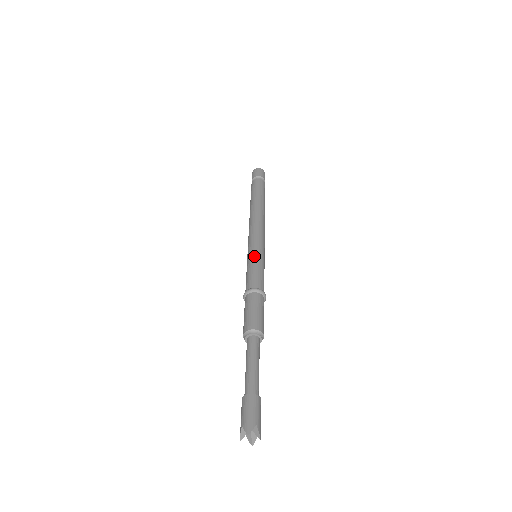
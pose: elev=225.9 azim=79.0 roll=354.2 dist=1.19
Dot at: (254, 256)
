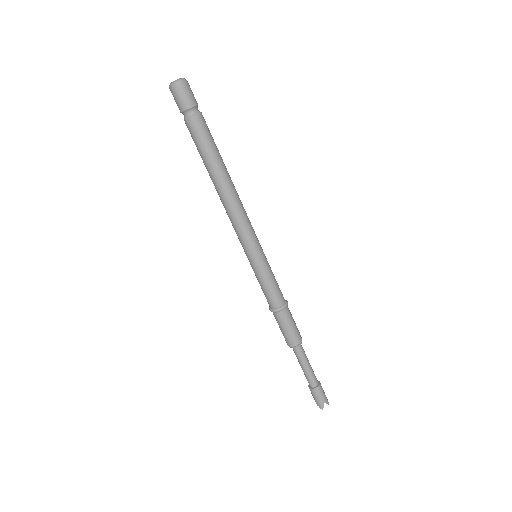
Dot at: (258, 270)
